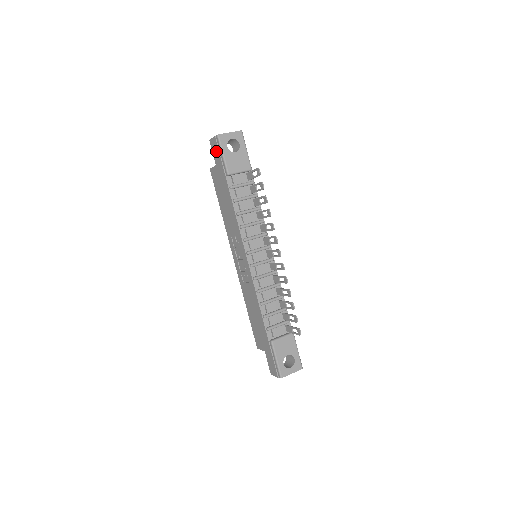
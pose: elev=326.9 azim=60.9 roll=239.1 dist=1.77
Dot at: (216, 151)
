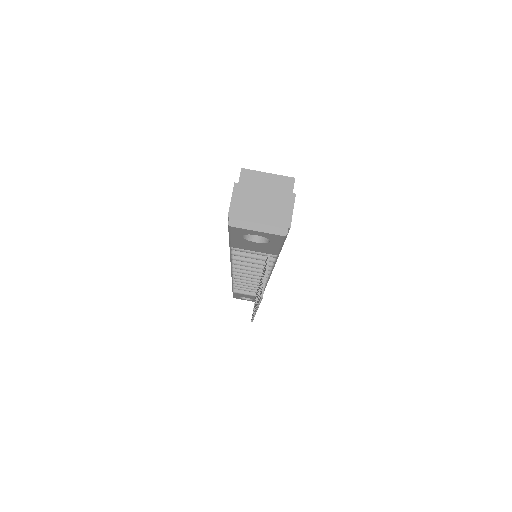
Dot at: occluded
